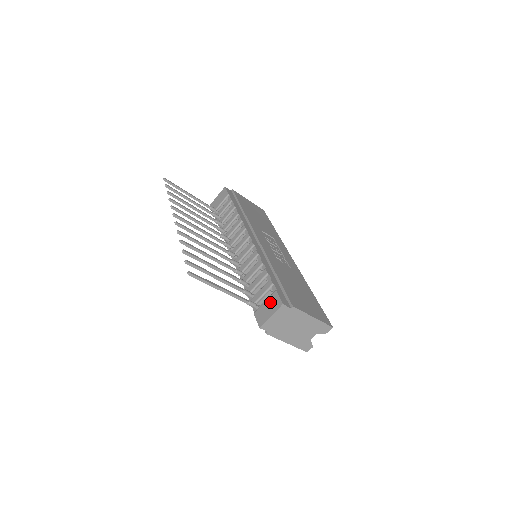
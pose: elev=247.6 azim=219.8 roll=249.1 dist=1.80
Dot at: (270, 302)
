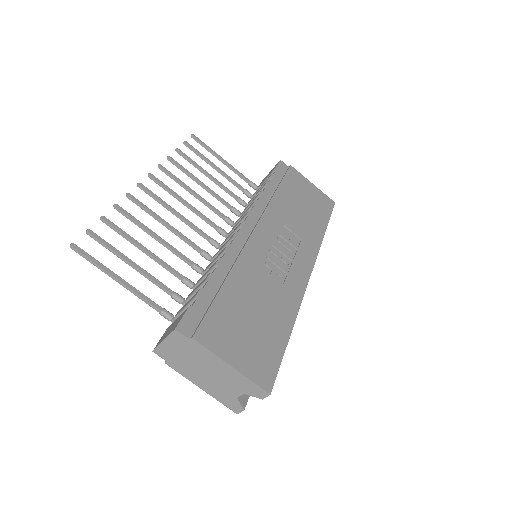
Dot at: (177, 320)
